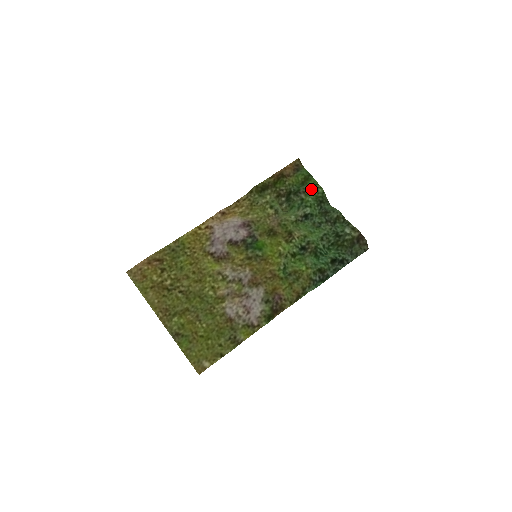
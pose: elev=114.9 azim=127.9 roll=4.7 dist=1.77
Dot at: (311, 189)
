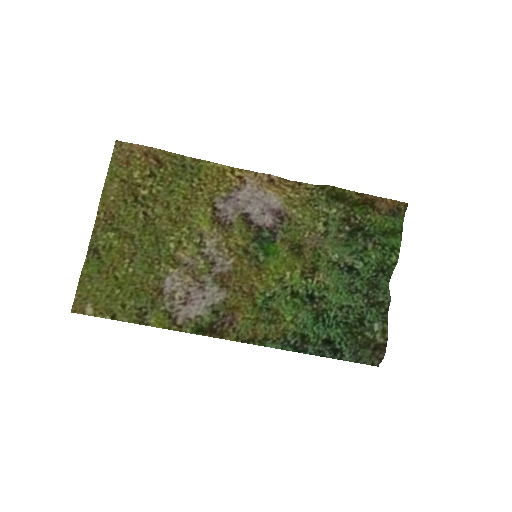
Dot at: (386, 247)
